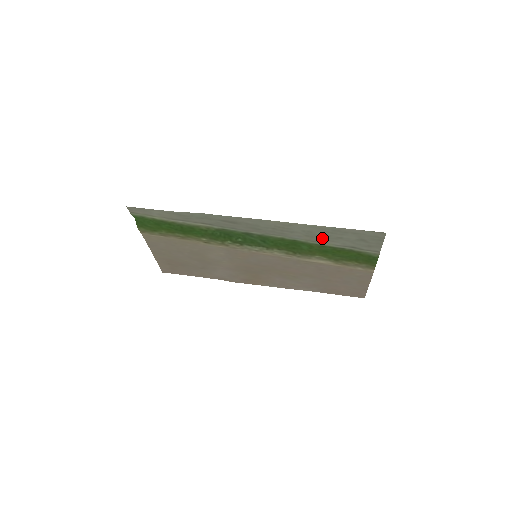
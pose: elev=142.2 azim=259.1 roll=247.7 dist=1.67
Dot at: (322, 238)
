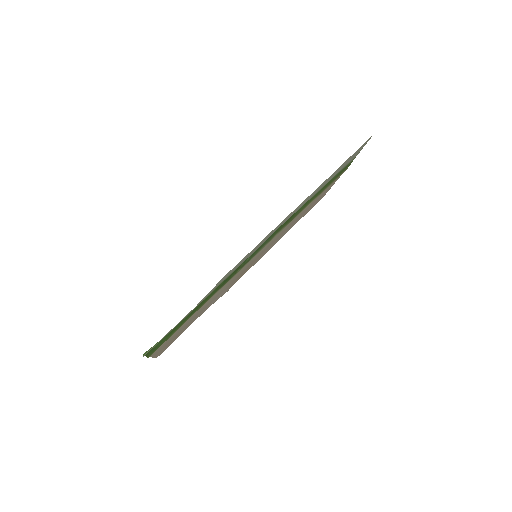
Dot at: (321, 187)
